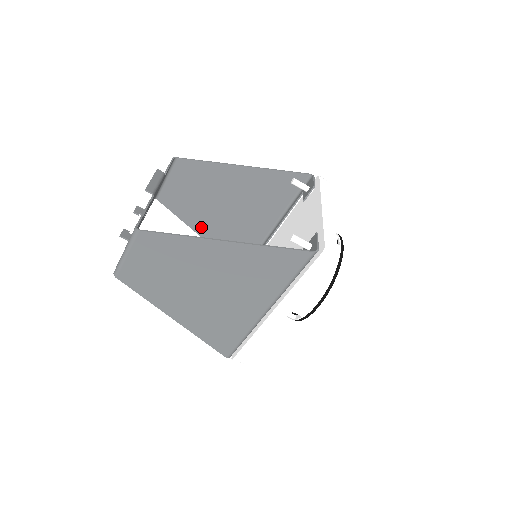
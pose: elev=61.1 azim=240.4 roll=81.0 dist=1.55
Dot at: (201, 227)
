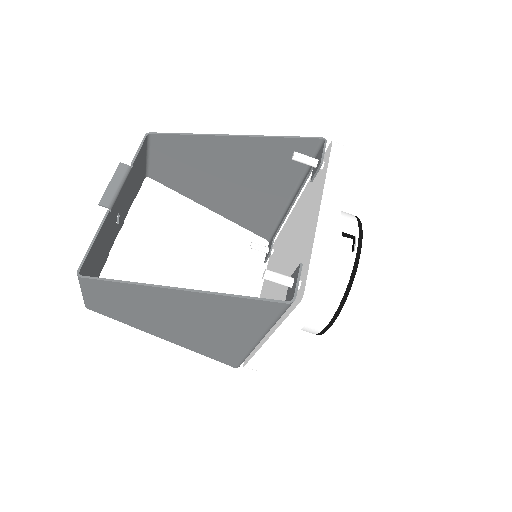
Dot at: (207, 201)
